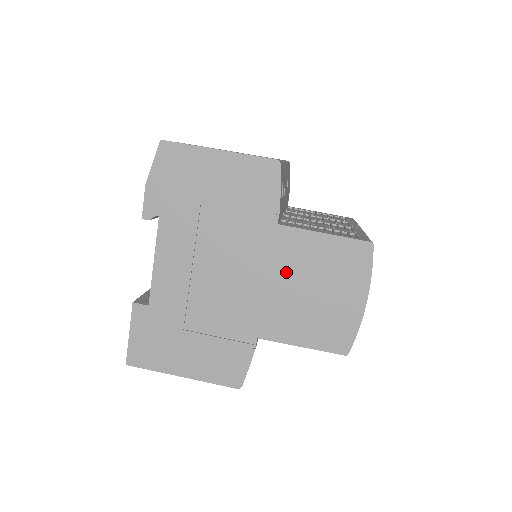
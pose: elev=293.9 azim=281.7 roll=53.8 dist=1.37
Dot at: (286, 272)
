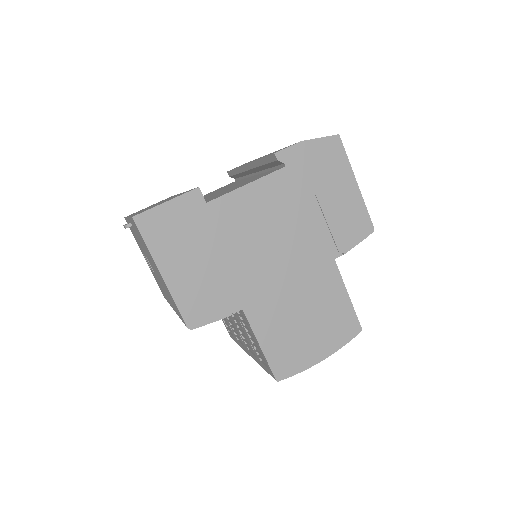
Dot at: (307, 290)
